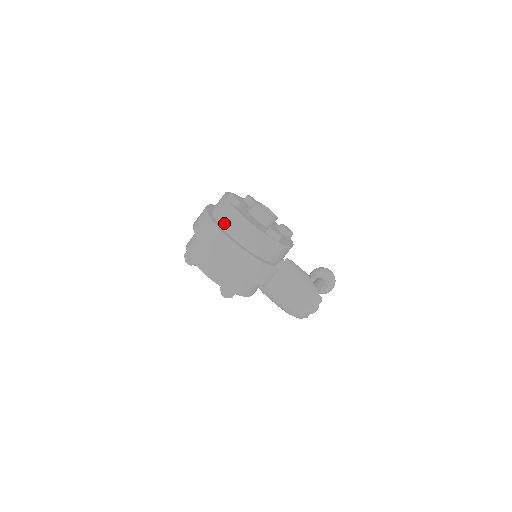
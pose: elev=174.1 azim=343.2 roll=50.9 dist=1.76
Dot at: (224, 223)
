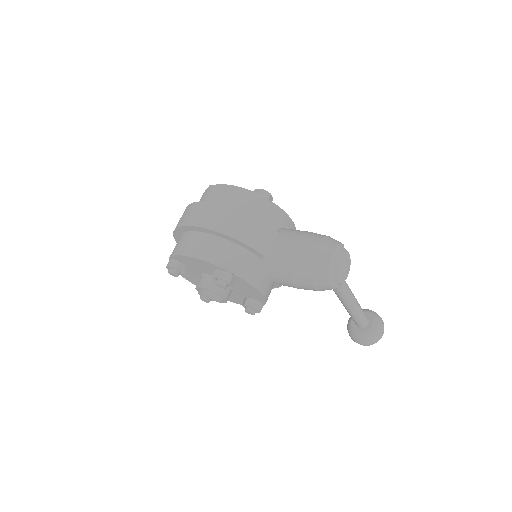
Dot at: occluded
